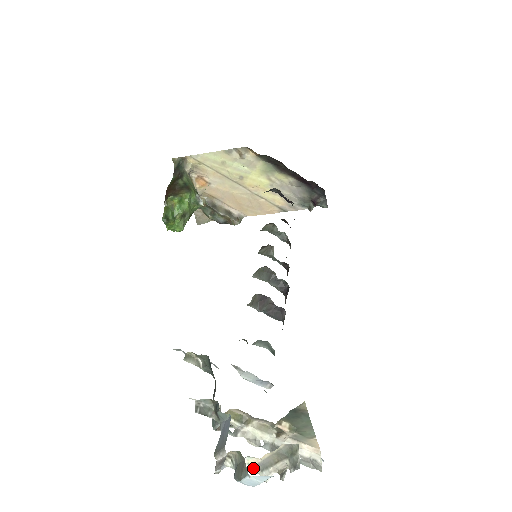
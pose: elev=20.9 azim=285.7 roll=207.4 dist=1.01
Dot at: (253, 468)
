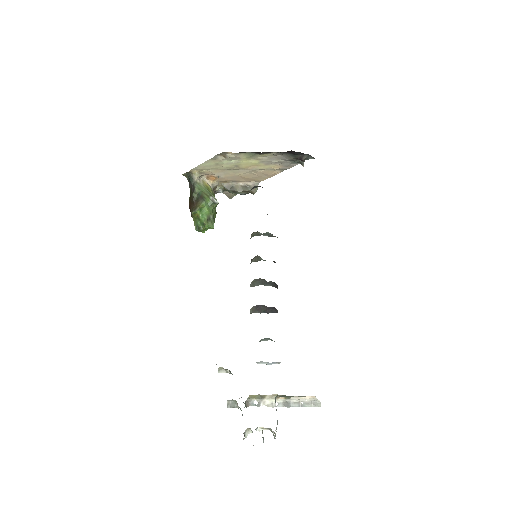
Dot at: (265, 429)
